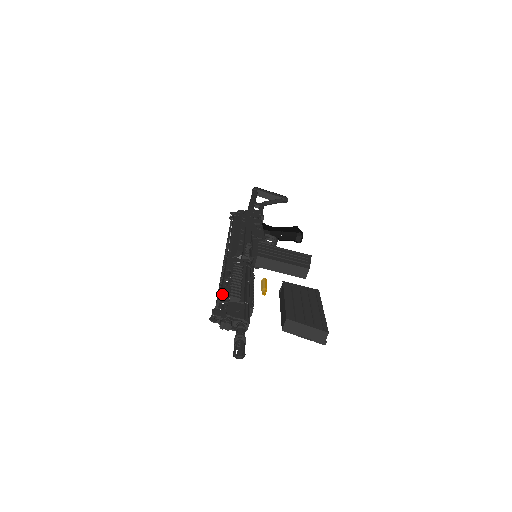
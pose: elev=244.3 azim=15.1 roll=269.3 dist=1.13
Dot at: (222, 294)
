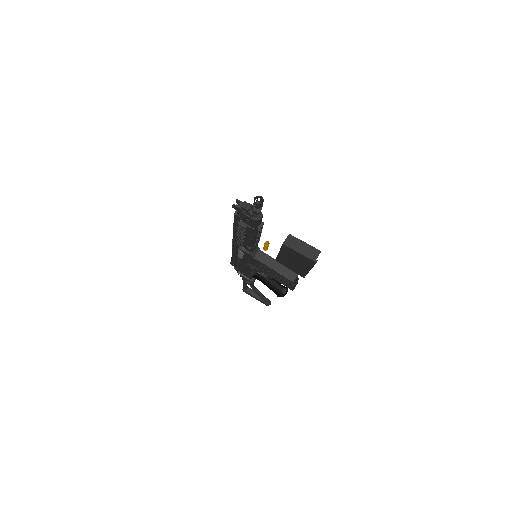
Dot at: (237, 221)
